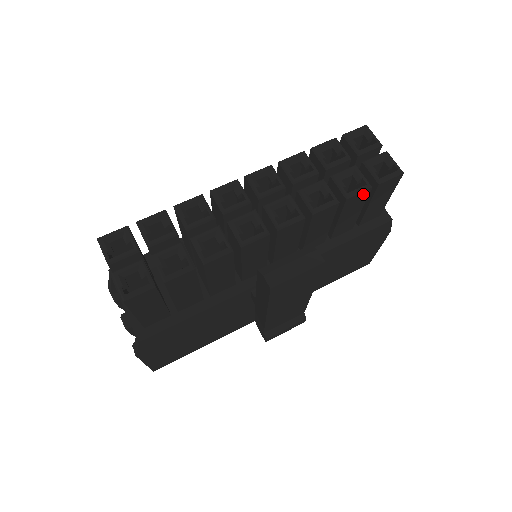
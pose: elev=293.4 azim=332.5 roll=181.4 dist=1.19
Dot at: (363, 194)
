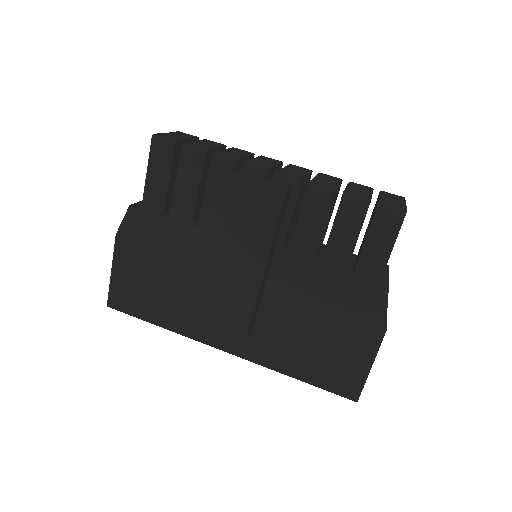
Dot at: (361, 203)
